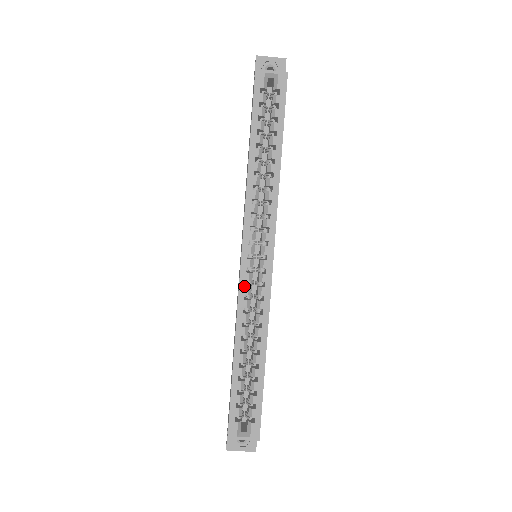
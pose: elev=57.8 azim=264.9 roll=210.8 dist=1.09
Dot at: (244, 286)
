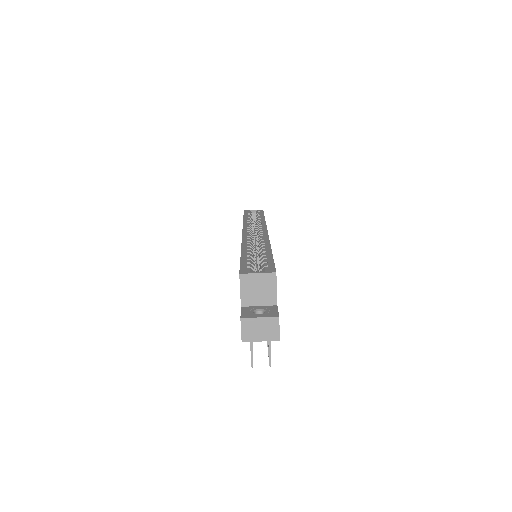
Dot at: (246, 237)
